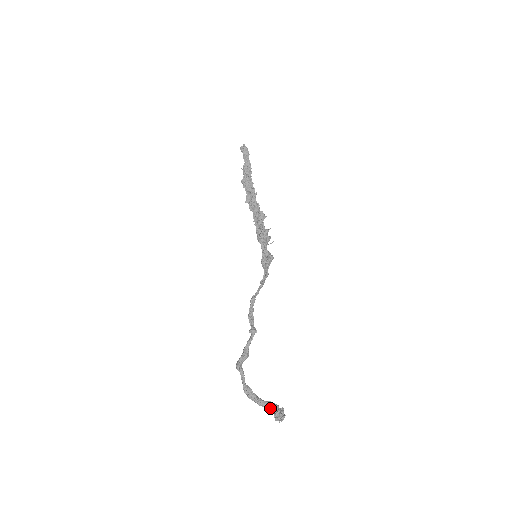
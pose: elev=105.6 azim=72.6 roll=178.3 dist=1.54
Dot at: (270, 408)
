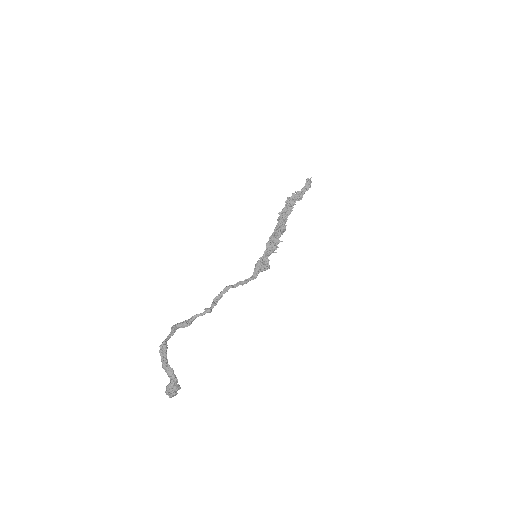
Dot at: (169, 375)
